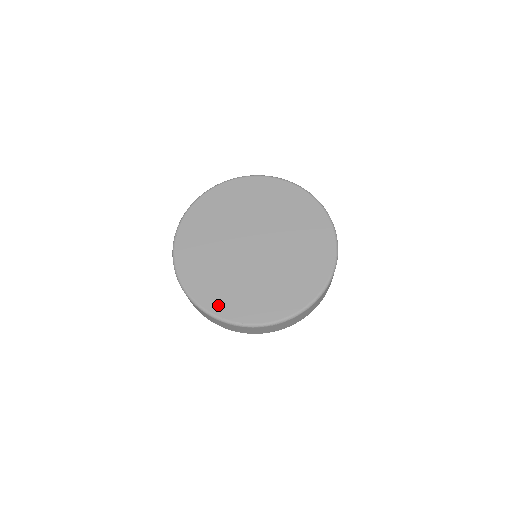
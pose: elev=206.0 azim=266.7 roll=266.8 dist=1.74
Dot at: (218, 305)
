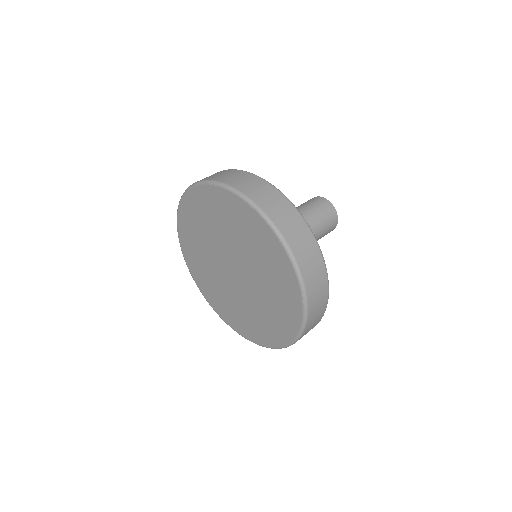
Dot at: (235, 325)
